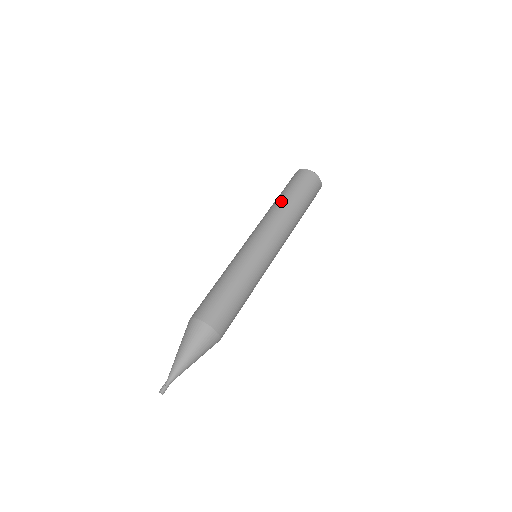
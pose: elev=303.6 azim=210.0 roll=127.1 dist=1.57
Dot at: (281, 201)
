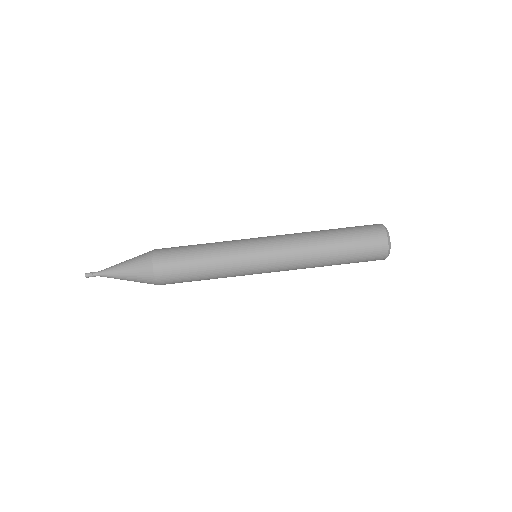
Dot at: (324, 233)
